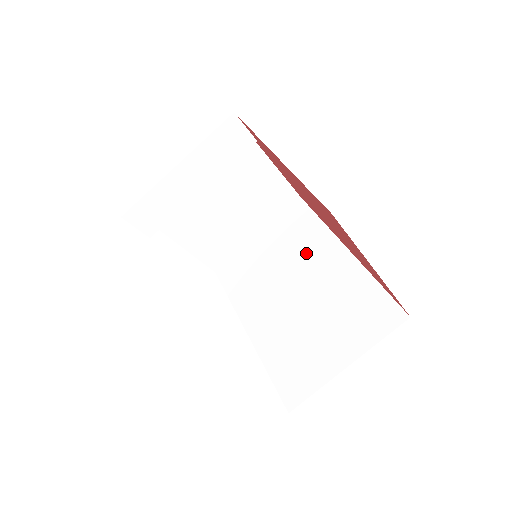
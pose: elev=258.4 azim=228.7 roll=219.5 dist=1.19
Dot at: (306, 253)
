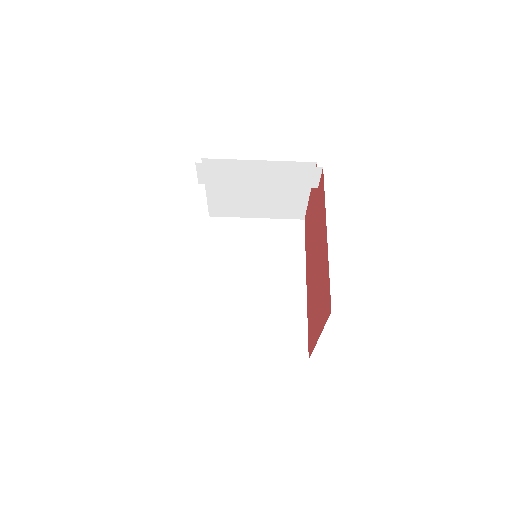
Dot at: (280, 263)
